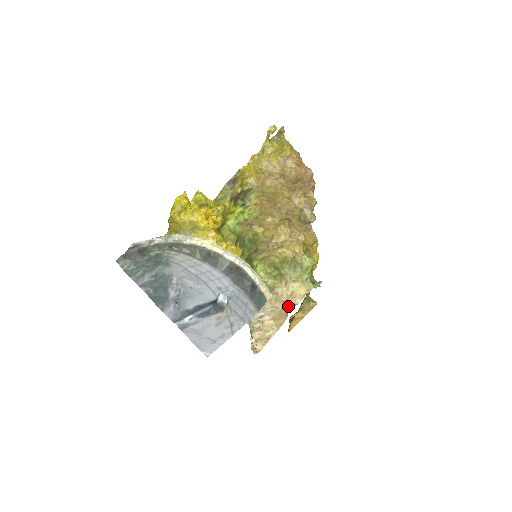
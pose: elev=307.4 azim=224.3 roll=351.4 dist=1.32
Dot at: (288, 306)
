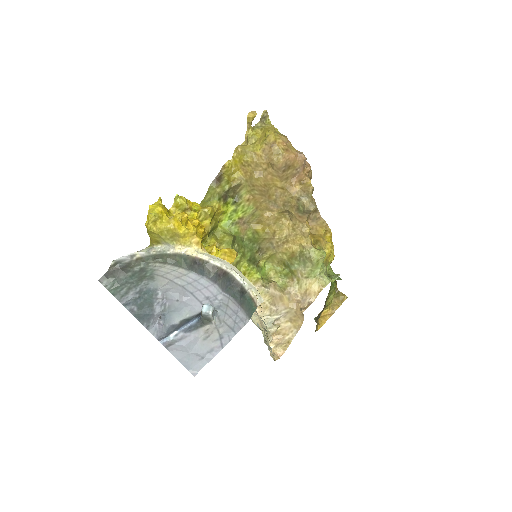
Dot at: (303, 305)
